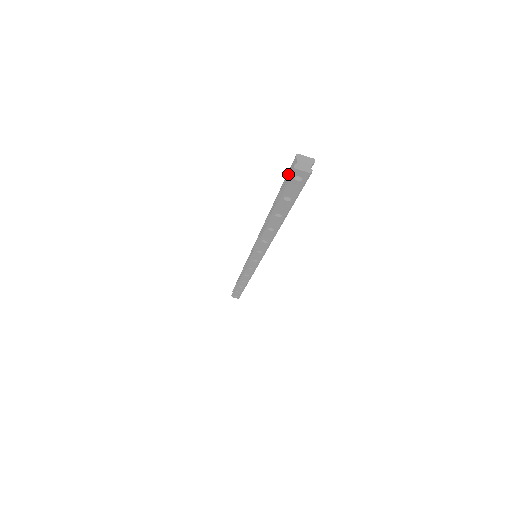
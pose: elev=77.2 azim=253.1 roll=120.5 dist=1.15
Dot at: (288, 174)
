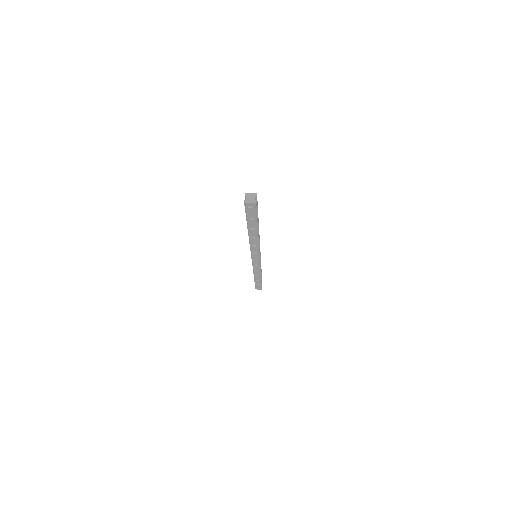
Dot at: occluded
